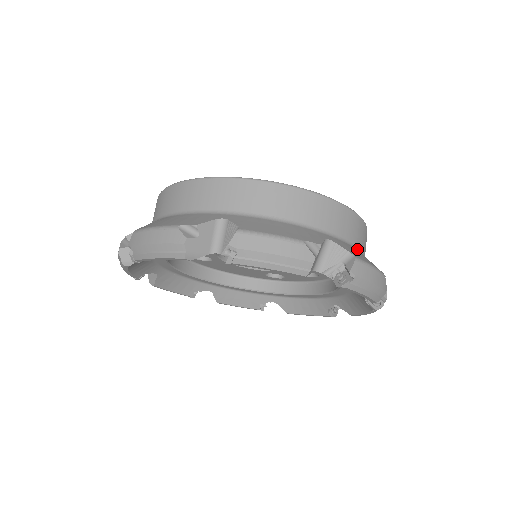
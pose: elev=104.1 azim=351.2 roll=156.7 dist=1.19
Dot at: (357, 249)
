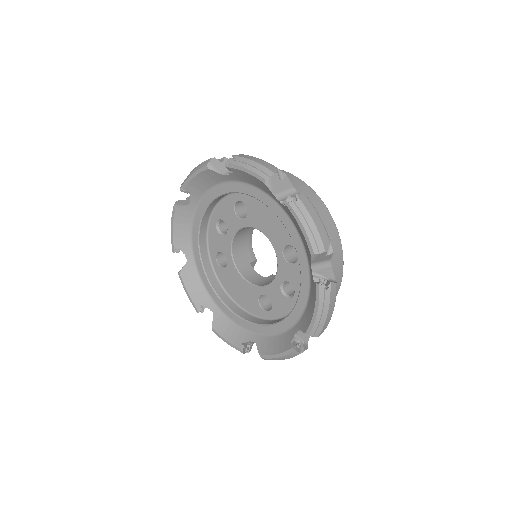
Dot at: occluded
